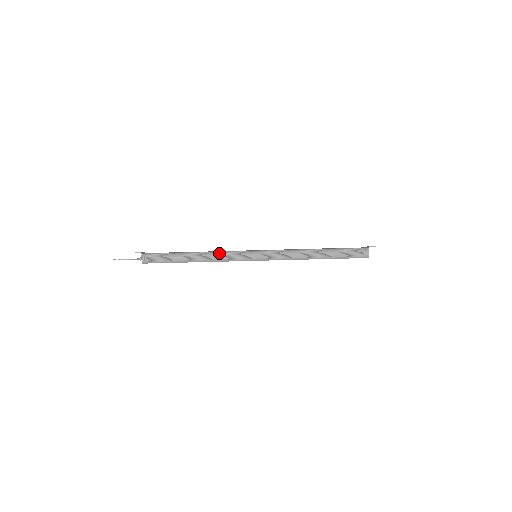
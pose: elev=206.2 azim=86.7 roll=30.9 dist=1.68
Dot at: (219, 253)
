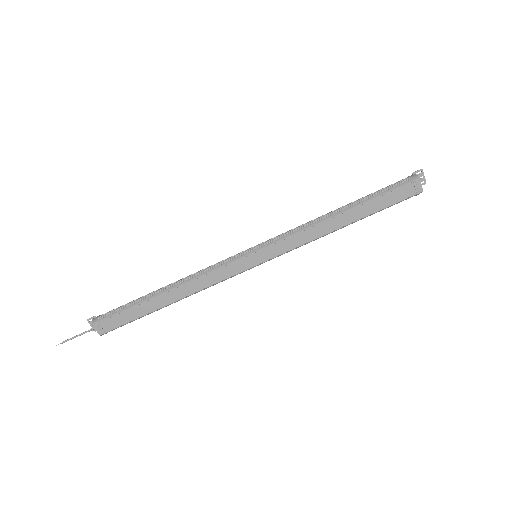
Dot at: (201, 270)
